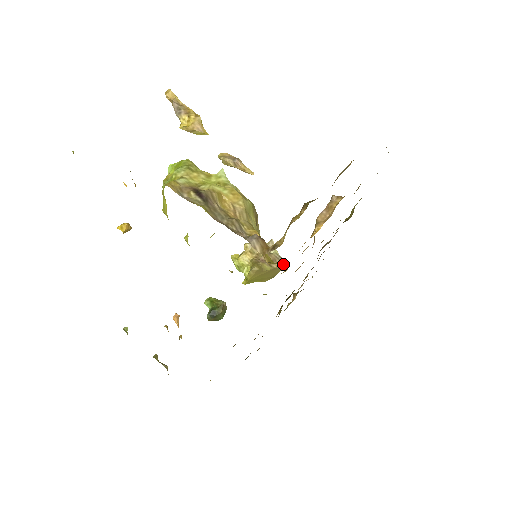
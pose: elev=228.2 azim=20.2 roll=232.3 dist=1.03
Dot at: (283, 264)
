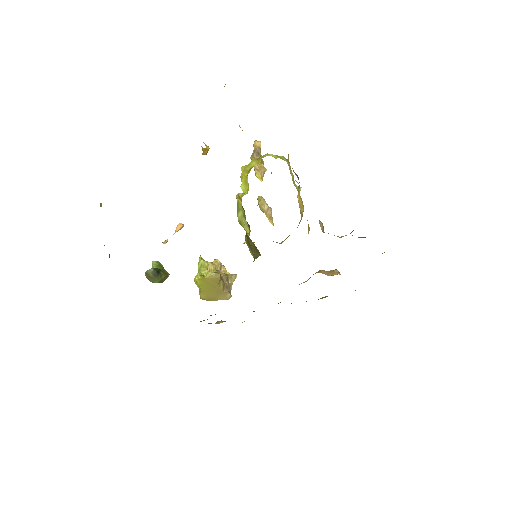
Dot at: (229, 296)
